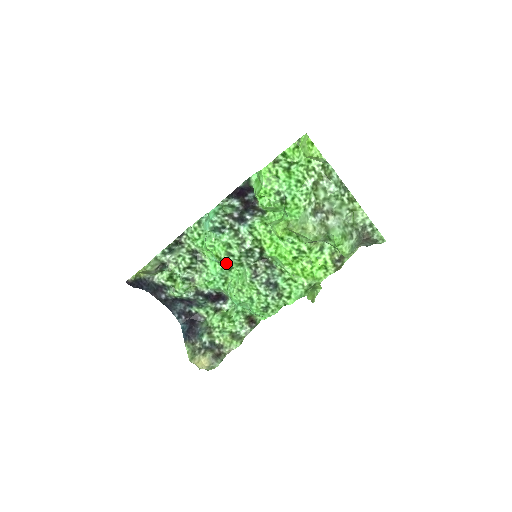
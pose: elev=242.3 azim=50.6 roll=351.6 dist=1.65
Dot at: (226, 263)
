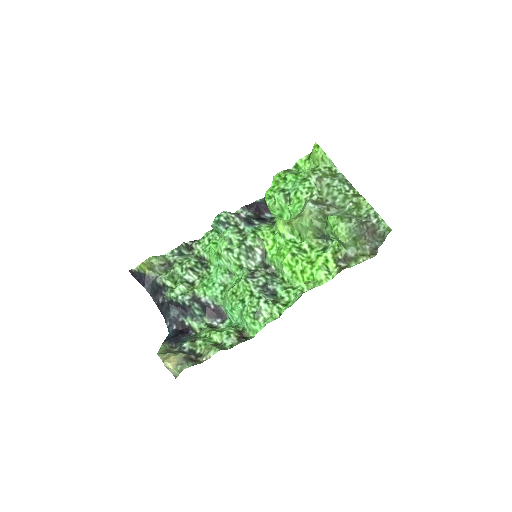
Dot at: (227, 265)
